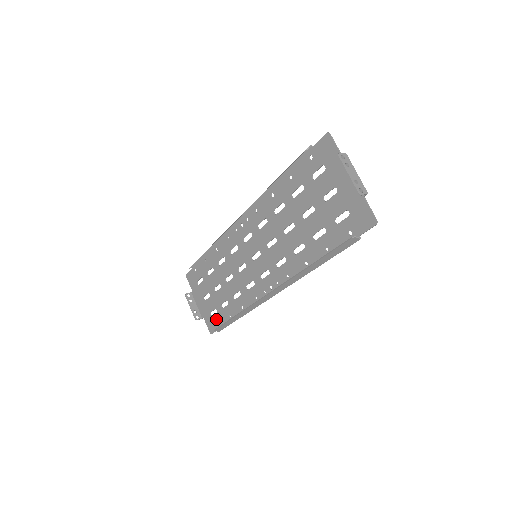
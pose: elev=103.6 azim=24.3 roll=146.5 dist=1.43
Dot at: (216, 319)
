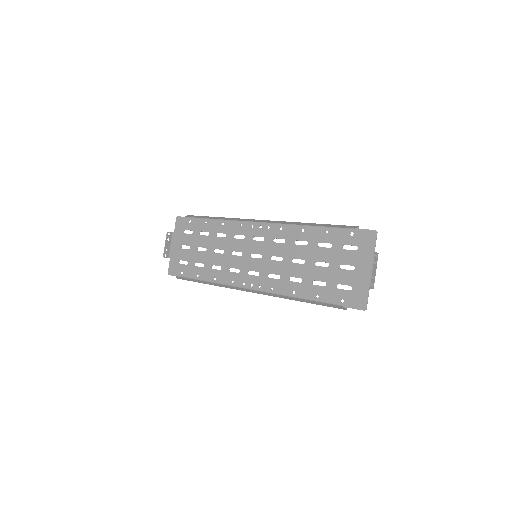
Dot at: (182, 268)
